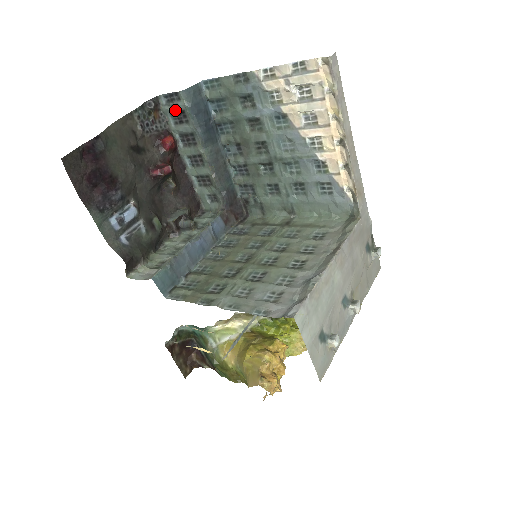
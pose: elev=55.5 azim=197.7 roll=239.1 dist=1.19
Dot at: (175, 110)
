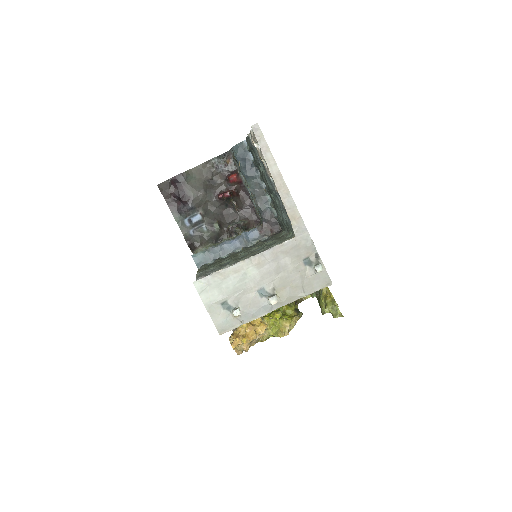
Dot at: (234, 158)
